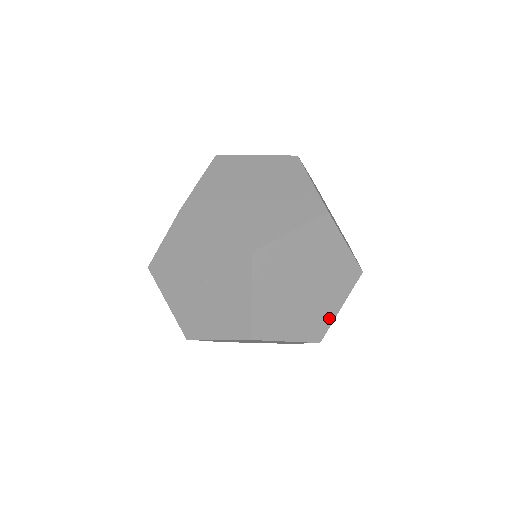
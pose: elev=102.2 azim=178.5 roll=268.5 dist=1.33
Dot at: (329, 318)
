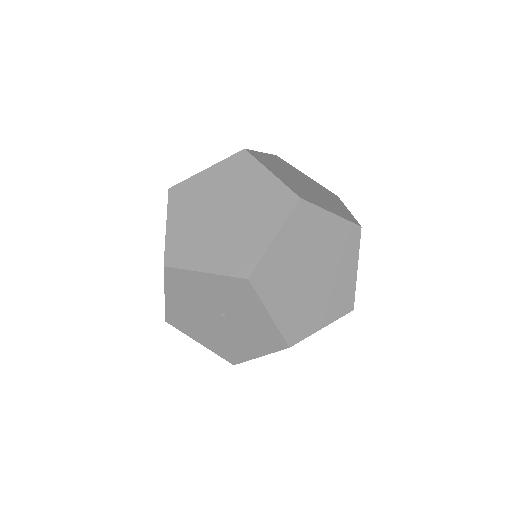
Dot at: (351, 285)
